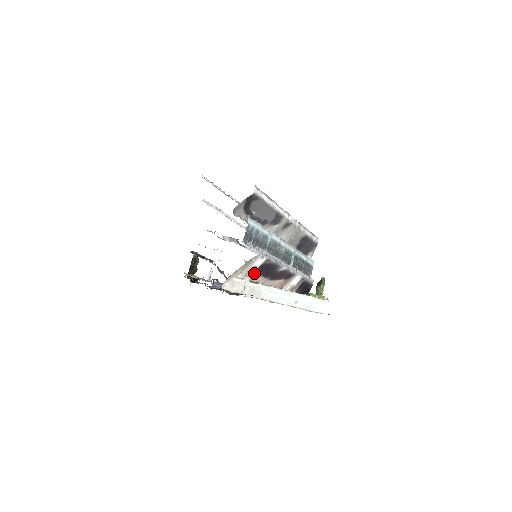
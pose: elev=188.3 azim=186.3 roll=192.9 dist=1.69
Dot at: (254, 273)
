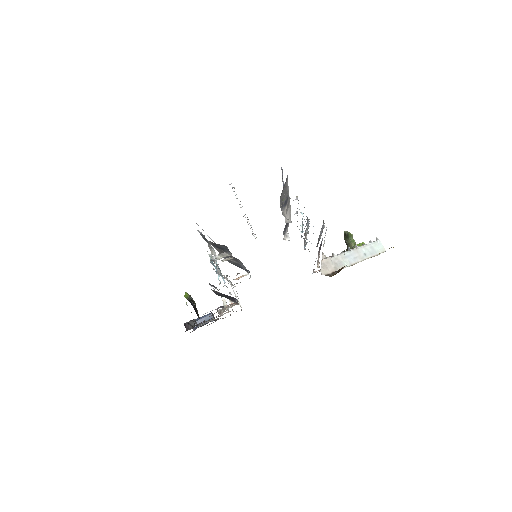
Dot at: occluded
